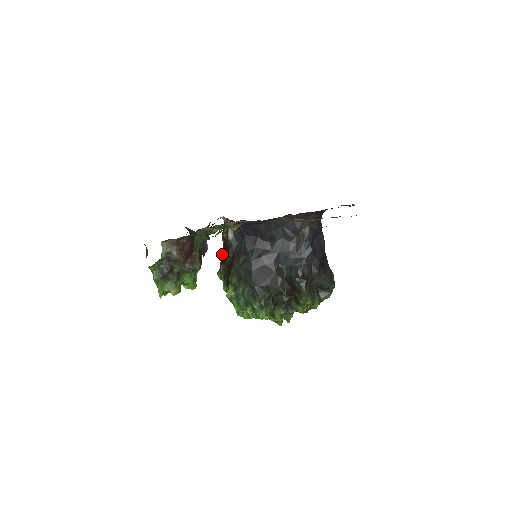
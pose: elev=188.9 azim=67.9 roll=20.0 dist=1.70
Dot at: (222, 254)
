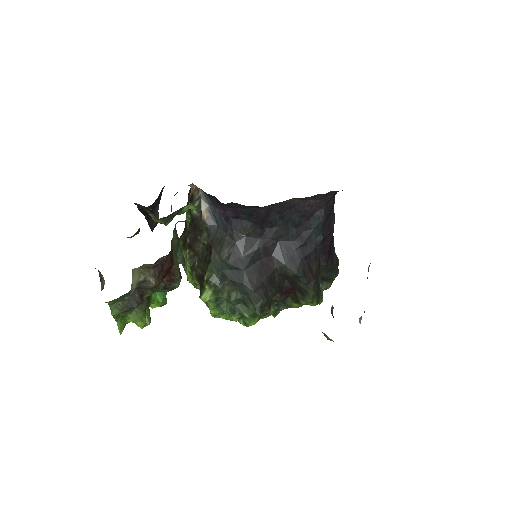
Dot at: (188, 236)
